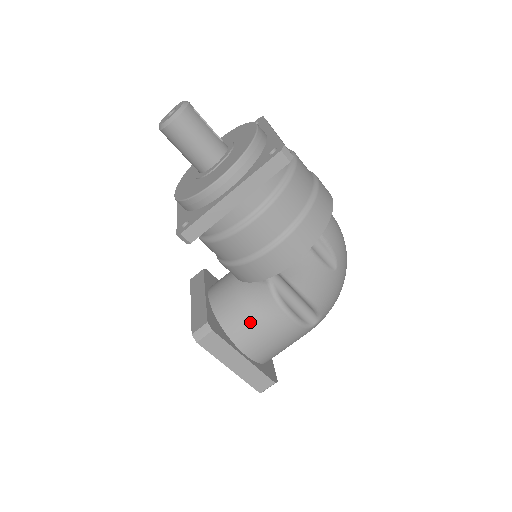
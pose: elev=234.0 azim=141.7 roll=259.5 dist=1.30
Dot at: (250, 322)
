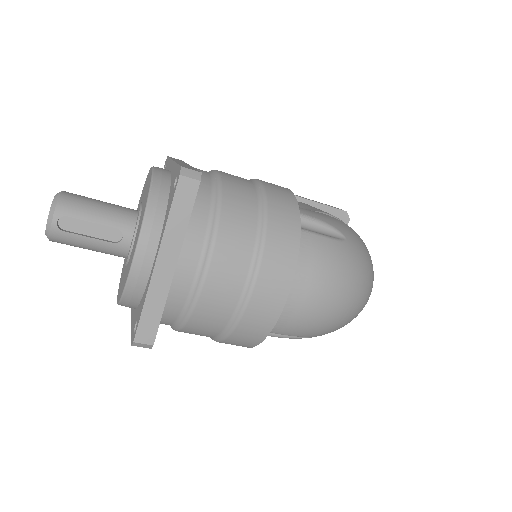
Dot at: occluded
